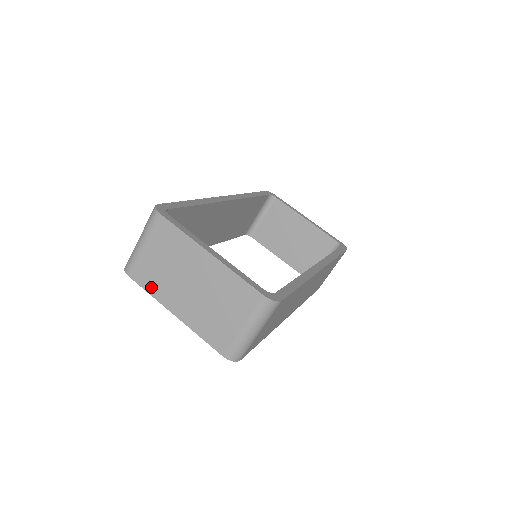
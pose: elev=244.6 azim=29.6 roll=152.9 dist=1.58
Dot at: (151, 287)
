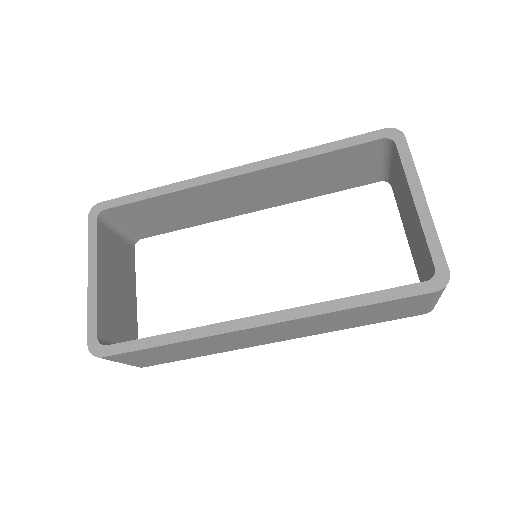
Dot at: occluded
